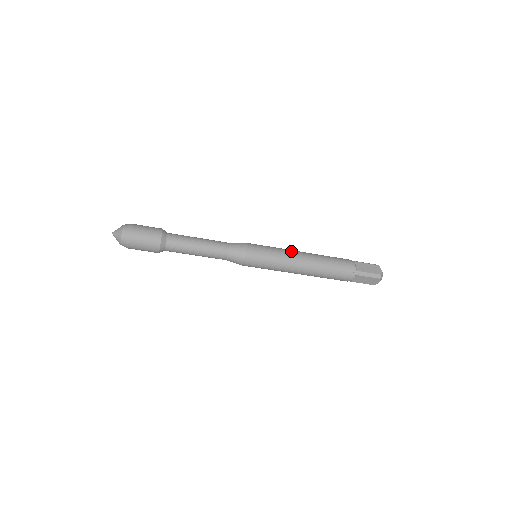
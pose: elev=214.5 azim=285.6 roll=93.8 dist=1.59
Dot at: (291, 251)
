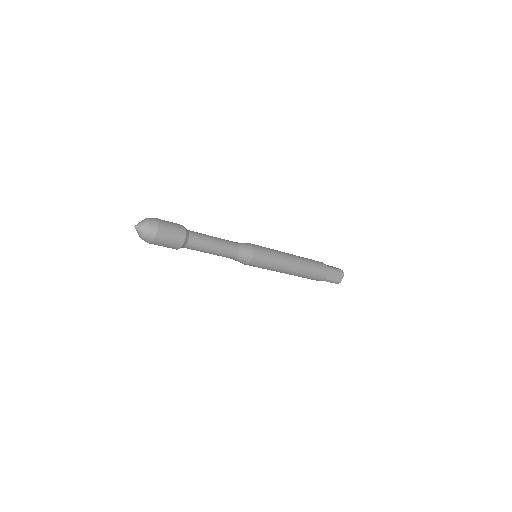
Dot at: (286, 261)
